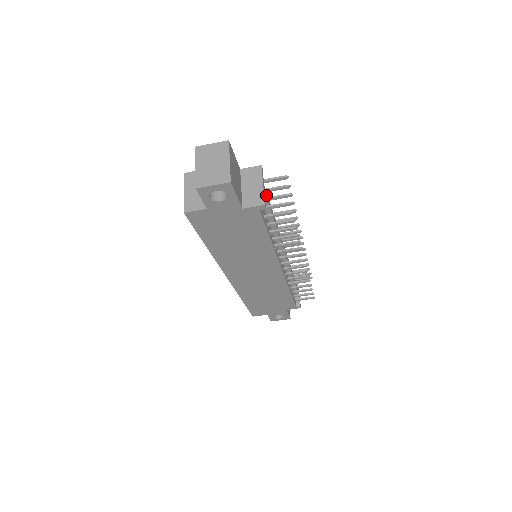
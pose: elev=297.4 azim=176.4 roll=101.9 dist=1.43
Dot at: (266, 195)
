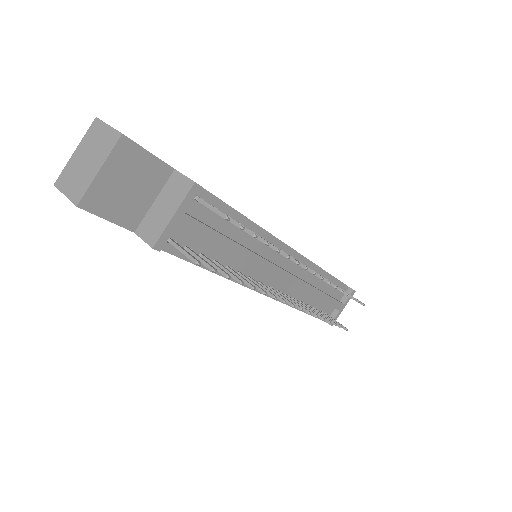
Dot at: (190, 226)
